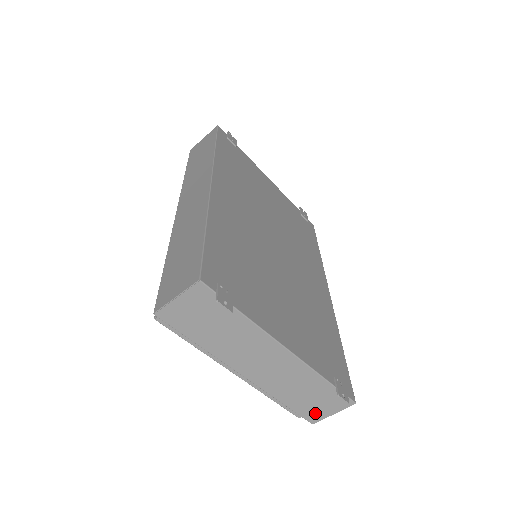
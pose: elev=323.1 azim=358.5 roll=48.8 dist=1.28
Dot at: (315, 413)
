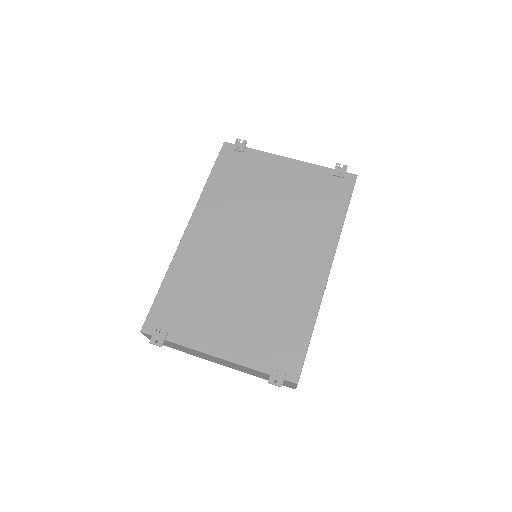
Dot at: (285, 385)
